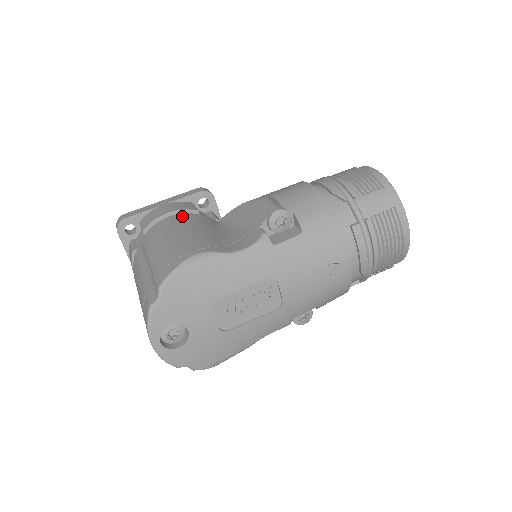
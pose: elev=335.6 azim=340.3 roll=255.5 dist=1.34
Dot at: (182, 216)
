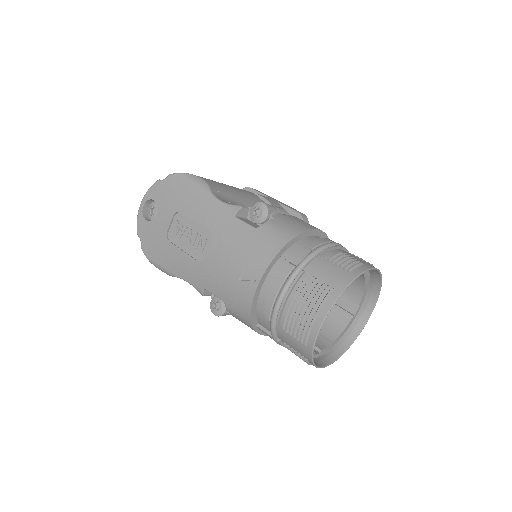
Dot at: (257, 196)
